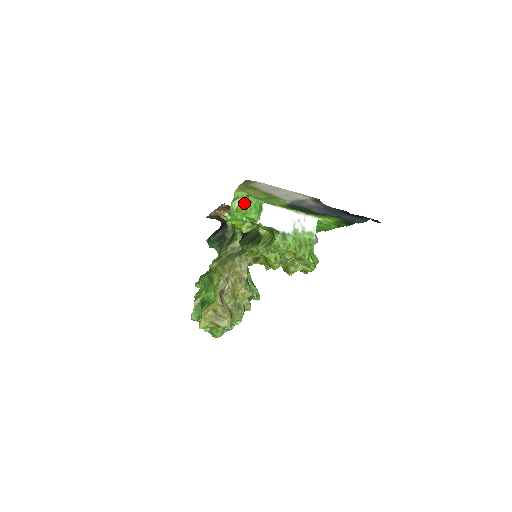
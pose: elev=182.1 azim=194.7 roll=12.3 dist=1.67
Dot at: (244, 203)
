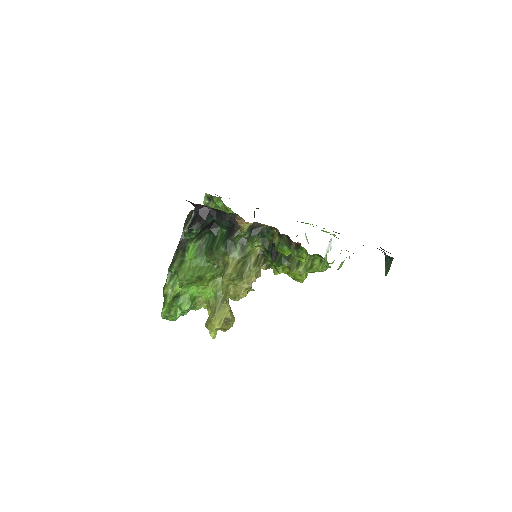
Dot at: occluded
